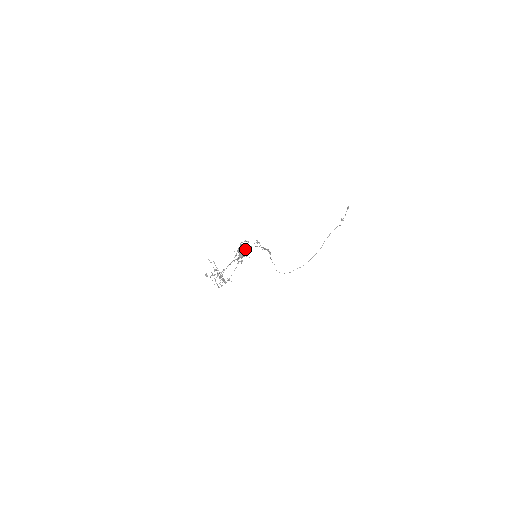
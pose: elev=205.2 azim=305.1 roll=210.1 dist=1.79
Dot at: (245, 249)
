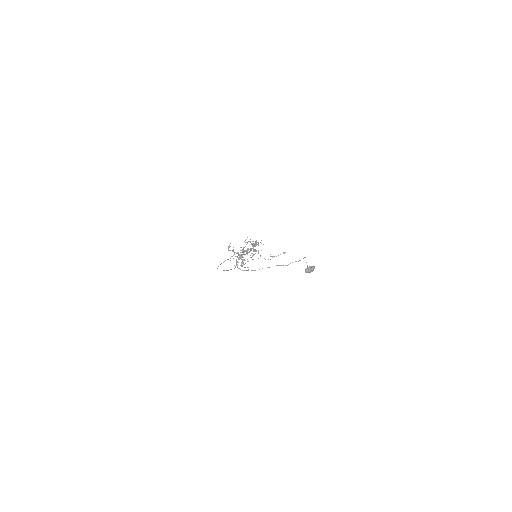
Dot at: occluded
